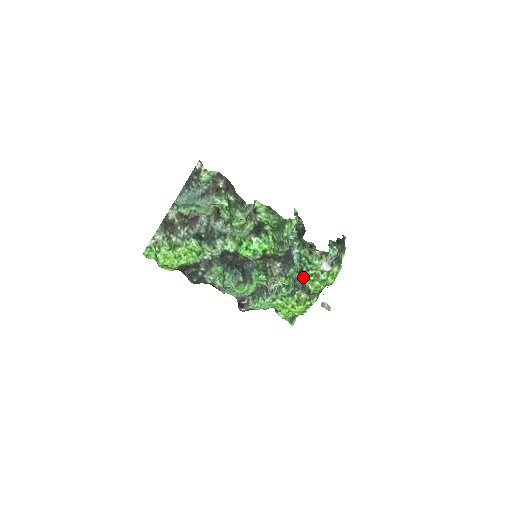
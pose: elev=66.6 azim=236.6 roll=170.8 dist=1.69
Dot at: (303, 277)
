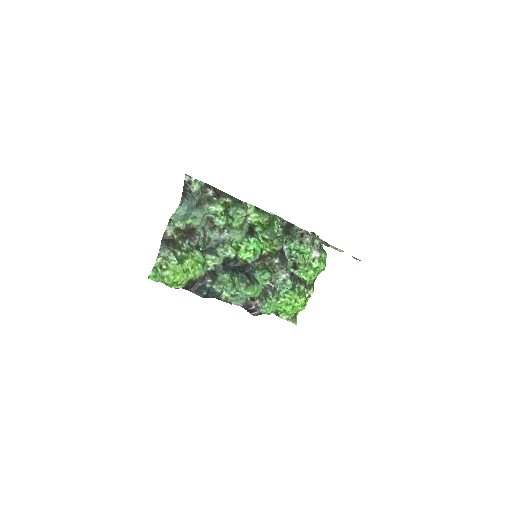
Dot at: (298, 270)
